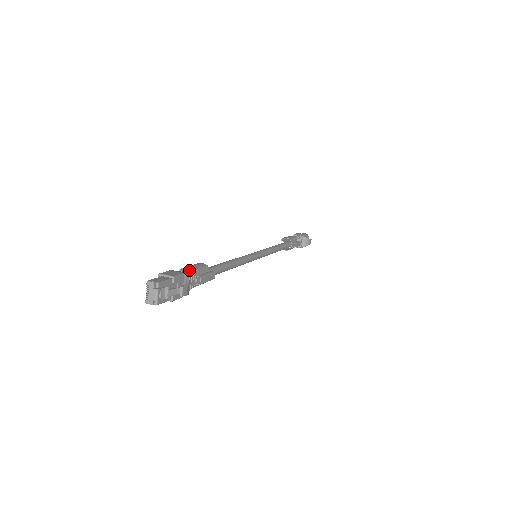
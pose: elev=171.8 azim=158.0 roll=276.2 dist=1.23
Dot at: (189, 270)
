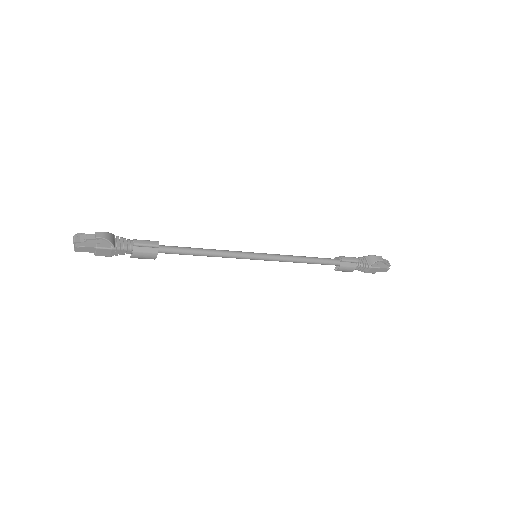
Dot at: occluded
